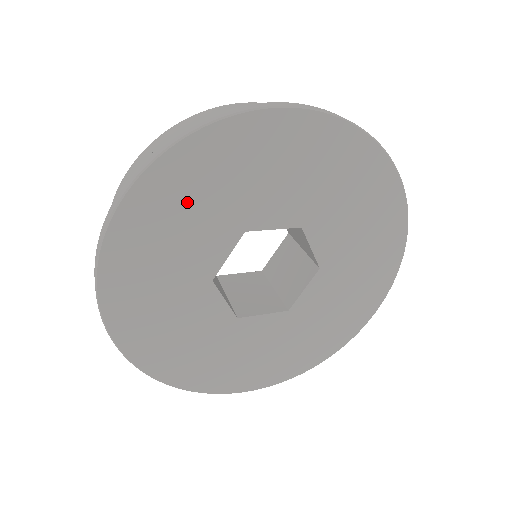
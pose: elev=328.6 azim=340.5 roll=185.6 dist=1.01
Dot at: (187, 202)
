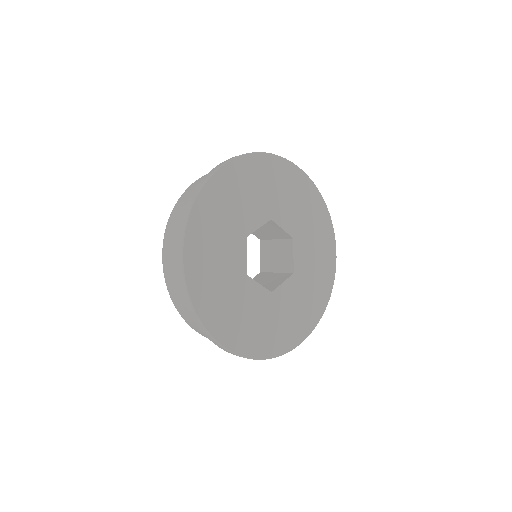
Dot at: (256, 183)
